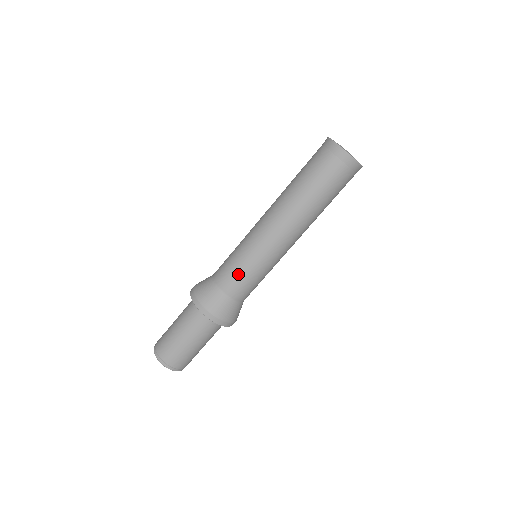
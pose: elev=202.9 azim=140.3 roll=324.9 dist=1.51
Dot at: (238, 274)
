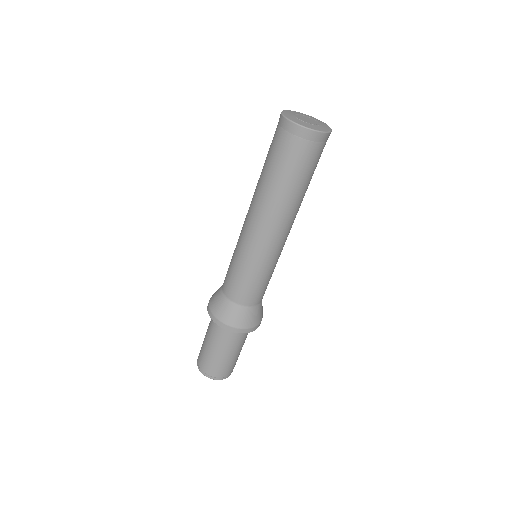
Dot at: (232, 276)
